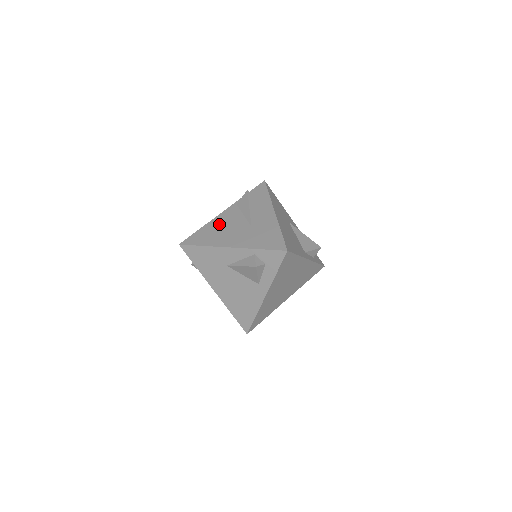
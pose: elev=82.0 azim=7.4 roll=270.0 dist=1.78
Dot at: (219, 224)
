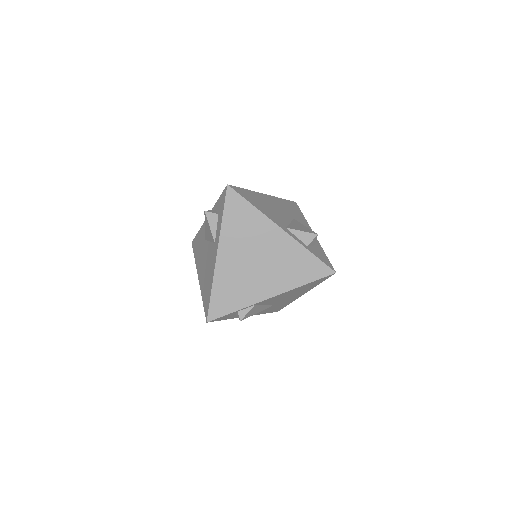
Dot at: occluded
